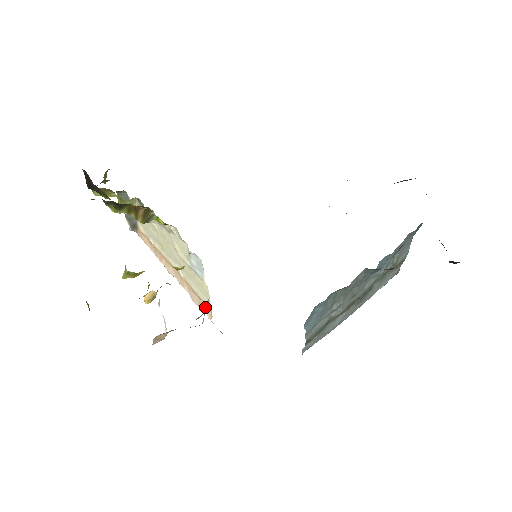
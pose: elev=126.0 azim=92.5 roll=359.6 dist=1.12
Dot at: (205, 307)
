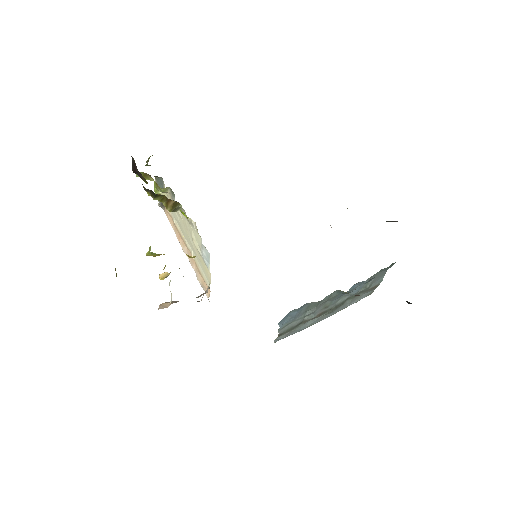
Dot at: (206, 287)
